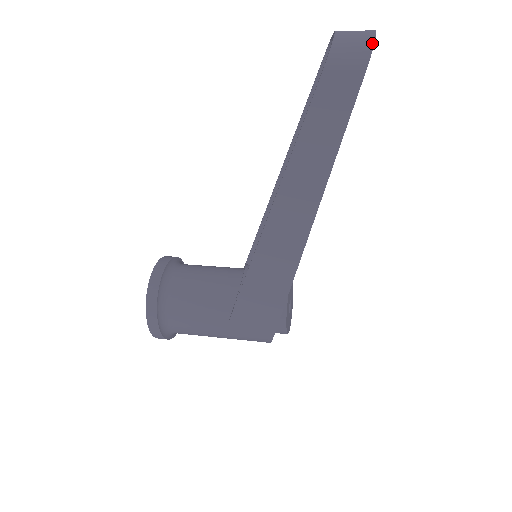
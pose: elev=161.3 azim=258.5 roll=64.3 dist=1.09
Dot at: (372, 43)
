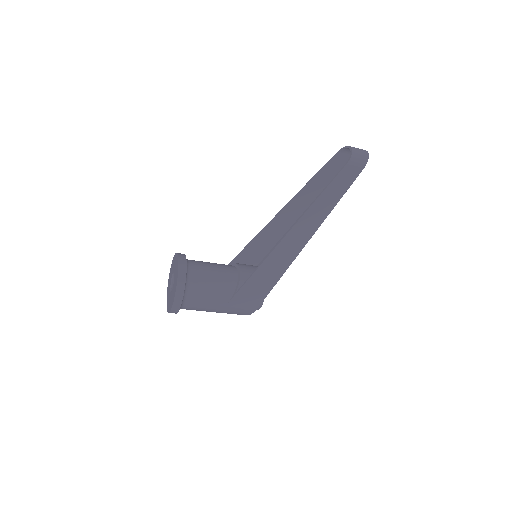
Dot at: (368, 157)
